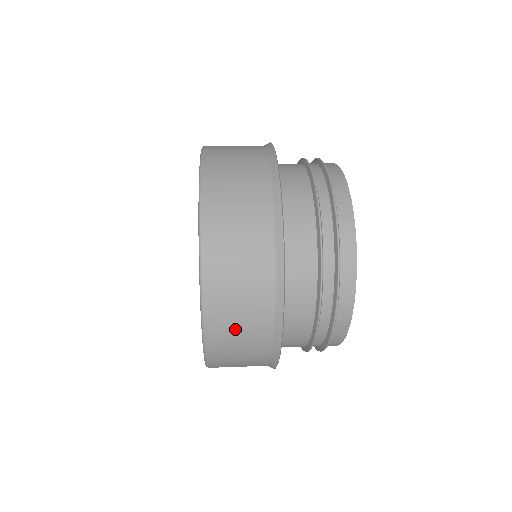
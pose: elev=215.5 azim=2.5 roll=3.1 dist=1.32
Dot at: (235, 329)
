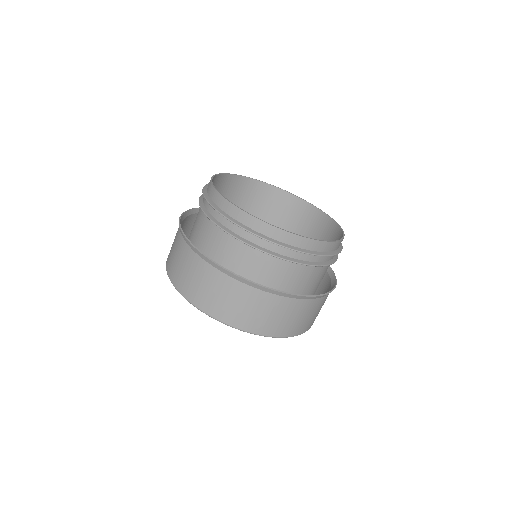
Dot at: (277, 320)
